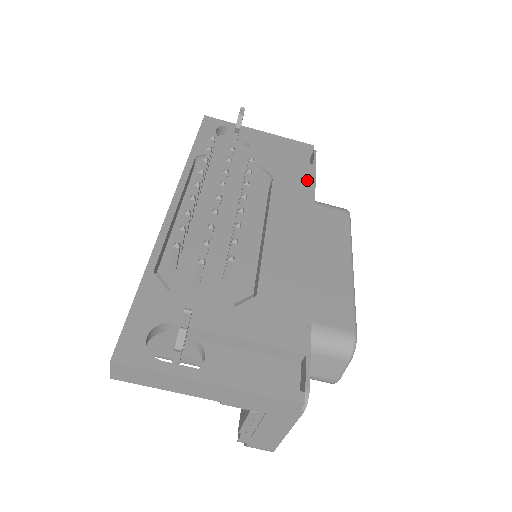
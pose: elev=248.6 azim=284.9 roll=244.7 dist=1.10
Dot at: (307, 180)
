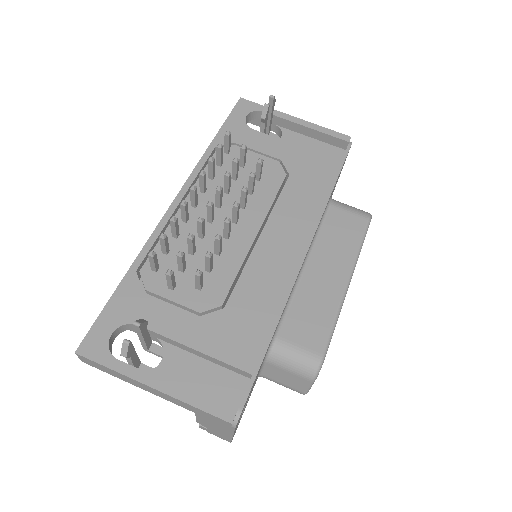
Dot at: (326, 181)
